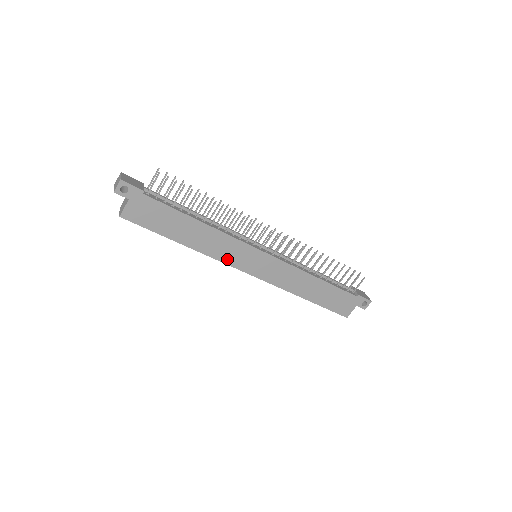
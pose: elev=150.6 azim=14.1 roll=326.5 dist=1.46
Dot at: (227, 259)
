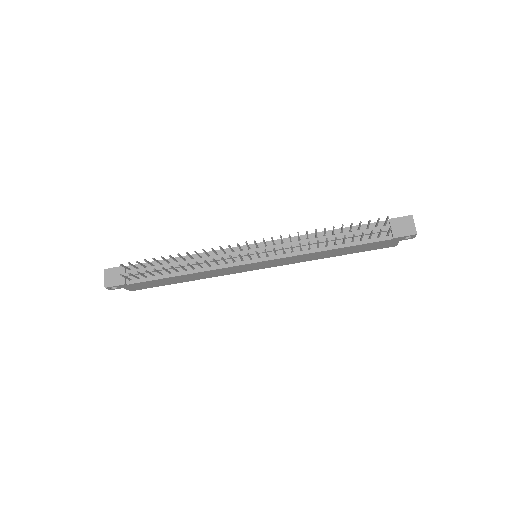
Dot at: (230, 273)
